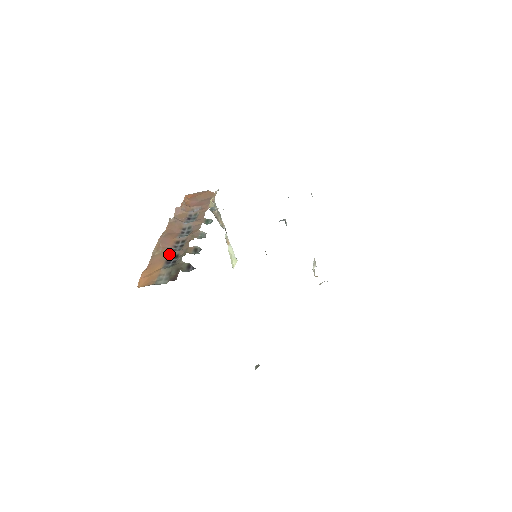
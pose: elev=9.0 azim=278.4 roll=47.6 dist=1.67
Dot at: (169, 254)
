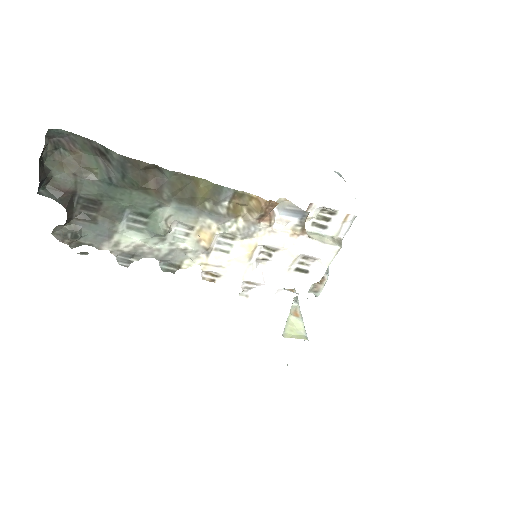
Dot at: occluded
